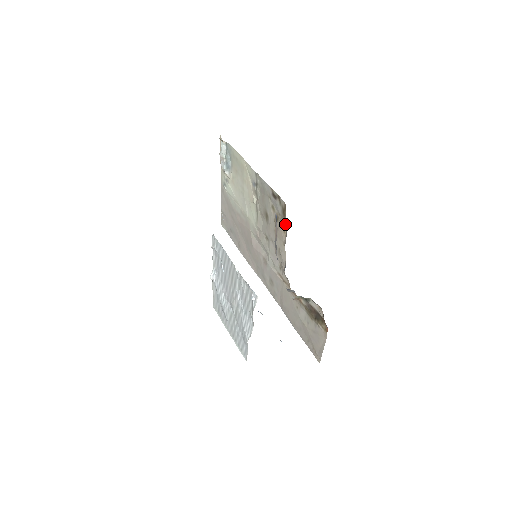
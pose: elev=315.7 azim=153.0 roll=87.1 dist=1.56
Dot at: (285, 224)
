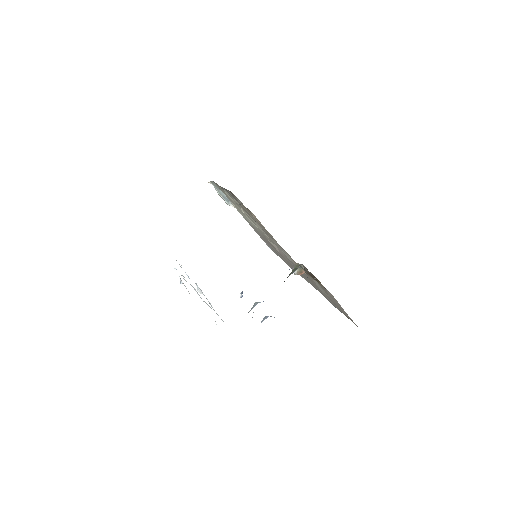
Dot at: (250, 211)
